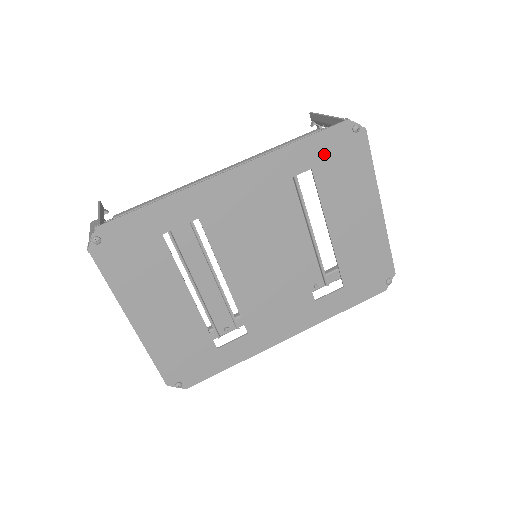
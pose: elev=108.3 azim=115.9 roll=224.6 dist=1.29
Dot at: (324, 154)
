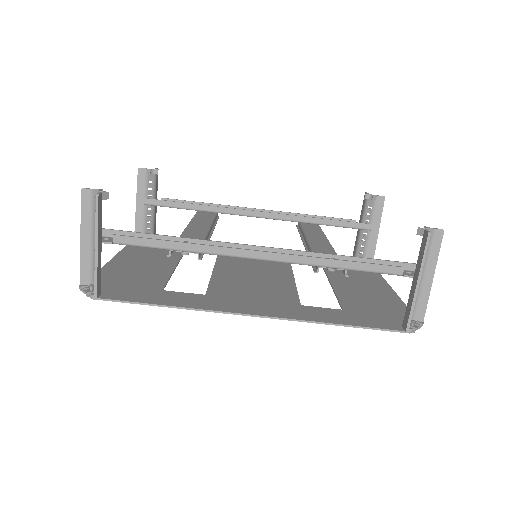
Dot at: (364, 317)
